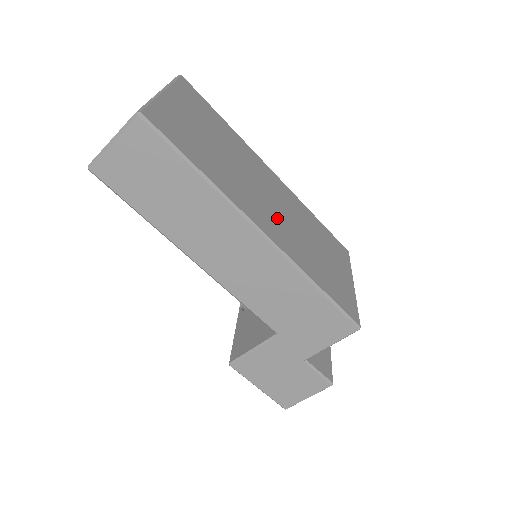
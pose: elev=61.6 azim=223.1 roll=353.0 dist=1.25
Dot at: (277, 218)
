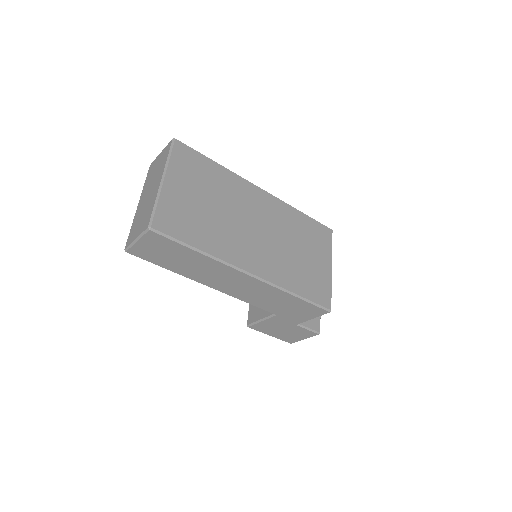
Dot at: (263, 247)
